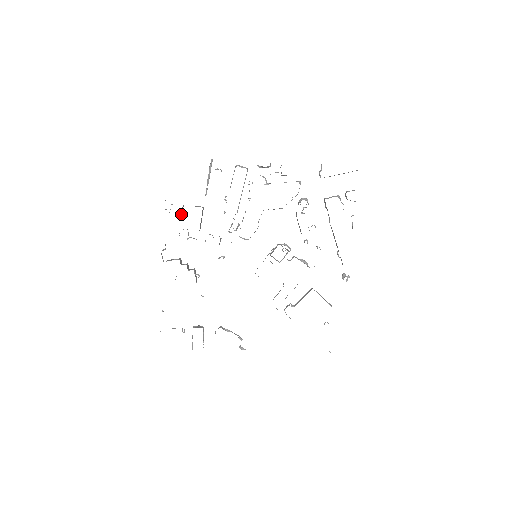
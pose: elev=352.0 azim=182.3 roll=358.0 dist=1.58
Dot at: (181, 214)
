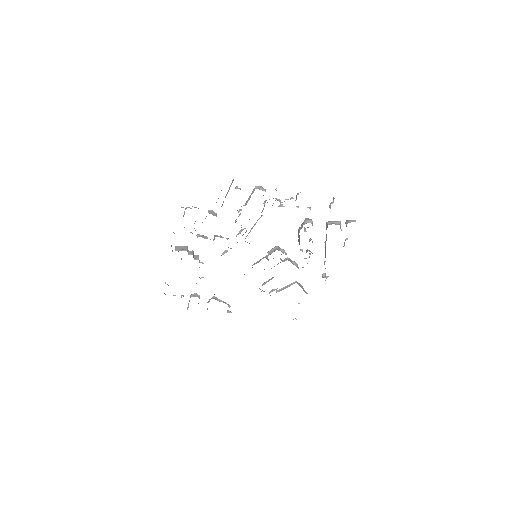
Dot at: occluded
